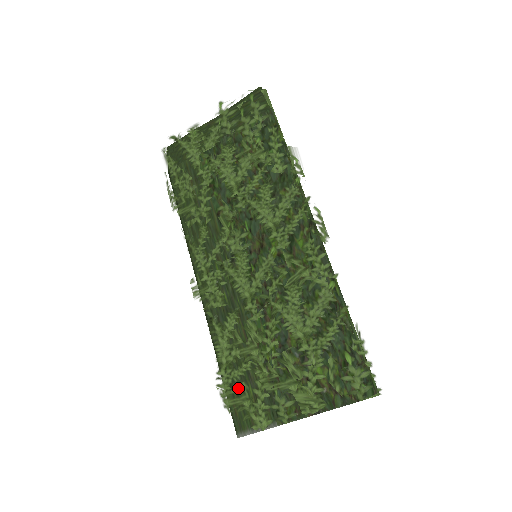
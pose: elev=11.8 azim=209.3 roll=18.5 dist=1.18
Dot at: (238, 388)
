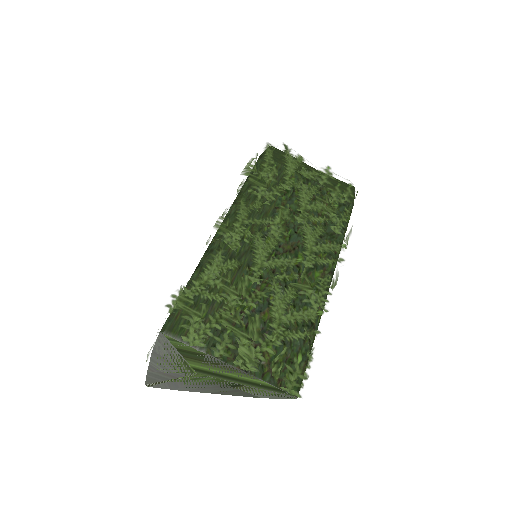
Dot at: (198, 304)
